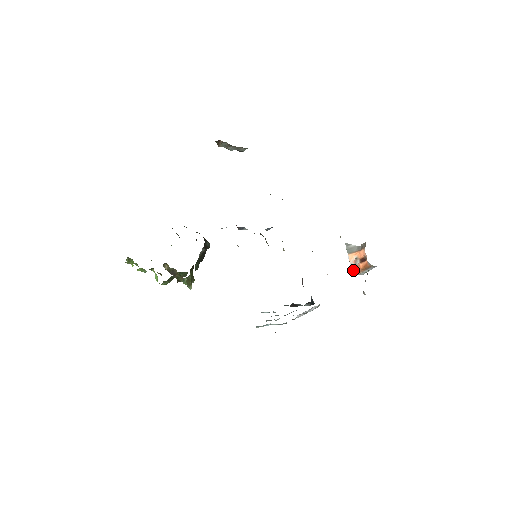
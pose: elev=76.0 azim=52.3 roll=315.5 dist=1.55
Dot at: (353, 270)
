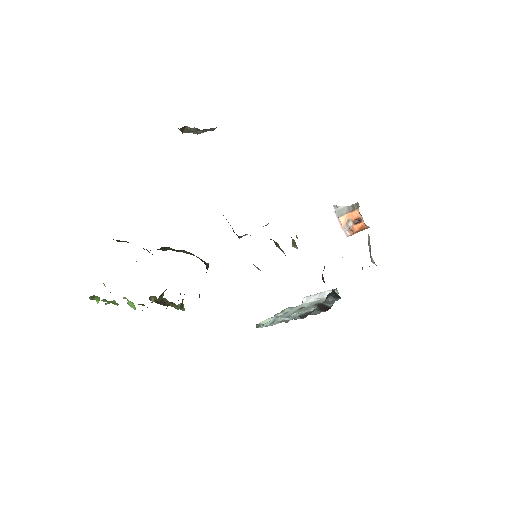
Dot at: (345, 232)
